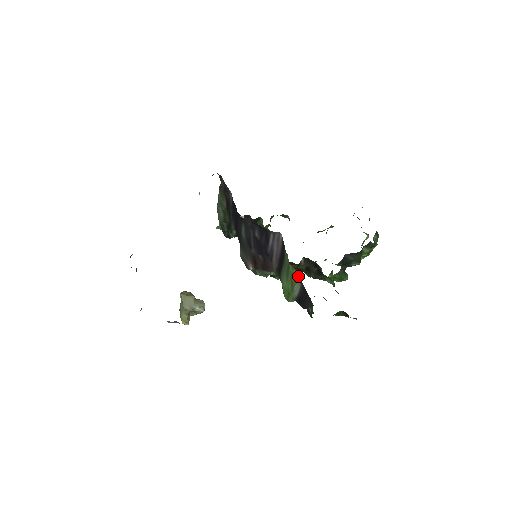
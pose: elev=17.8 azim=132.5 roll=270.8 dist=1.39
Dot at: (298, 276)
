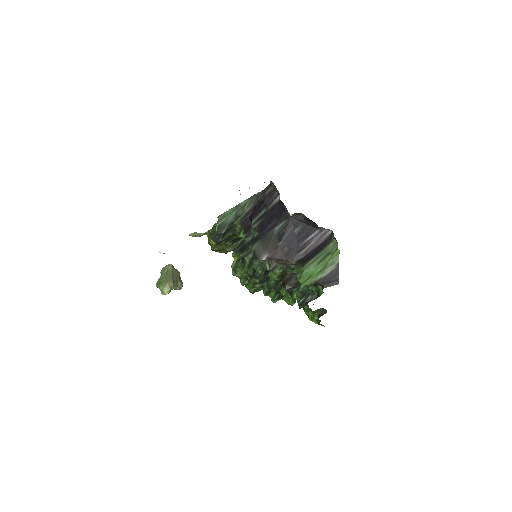
Dot at: occluded
